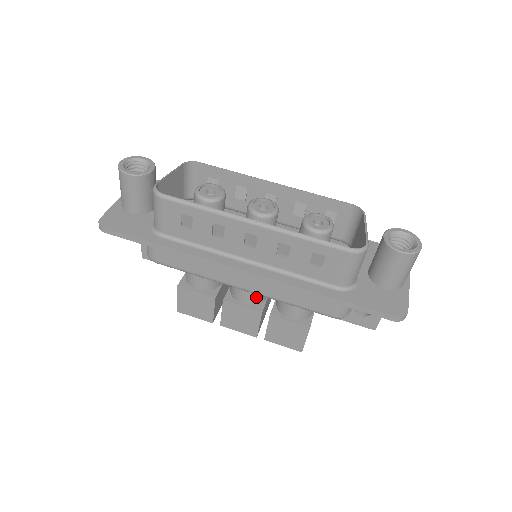
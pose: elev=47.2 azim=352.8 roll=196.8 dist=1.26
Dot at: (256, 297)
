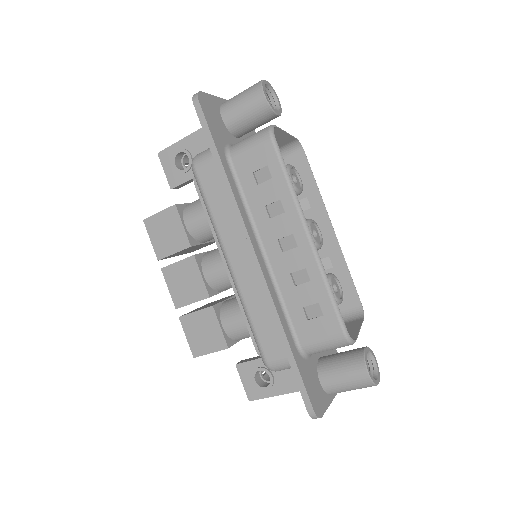
Dot at: (220, 282)
